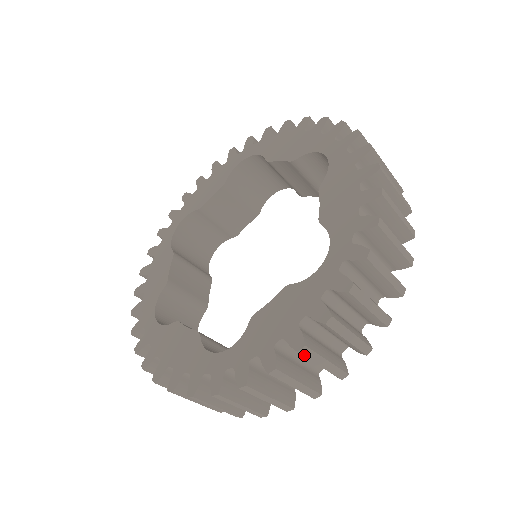
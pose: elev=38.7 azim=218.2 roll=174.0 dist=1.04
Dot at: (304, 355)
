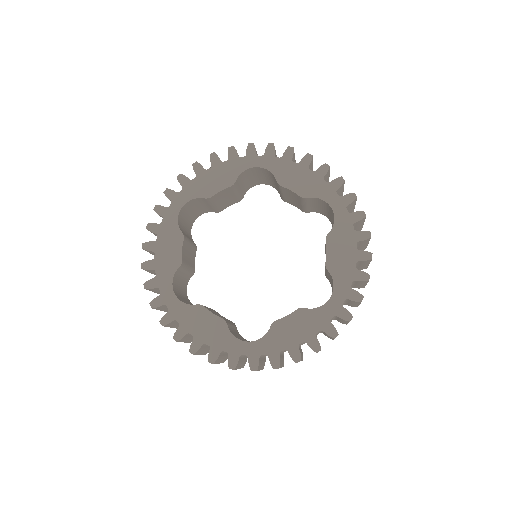
Dot at: (191, 352)
